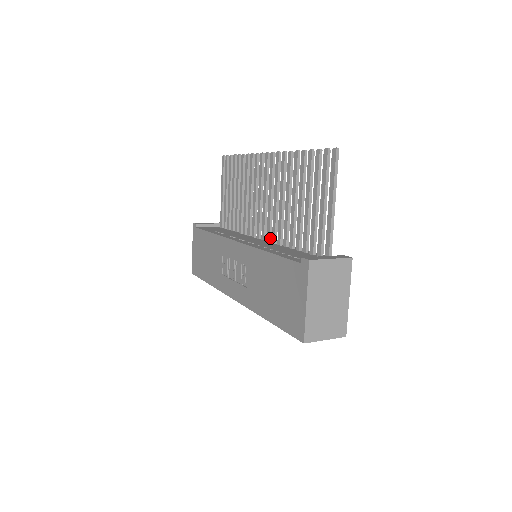
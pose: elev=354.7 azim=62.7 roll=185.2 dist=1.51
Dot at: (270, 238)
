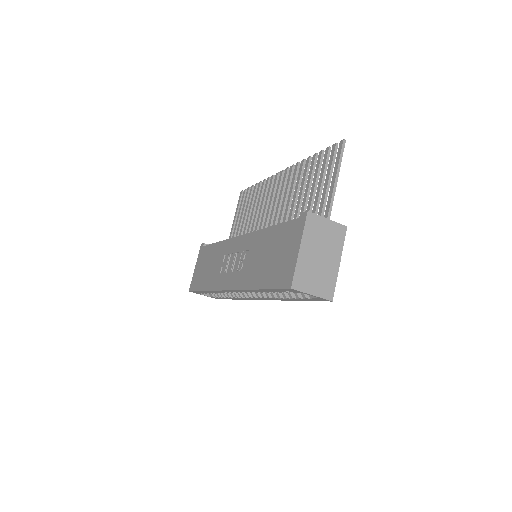
Dot at: occluded
